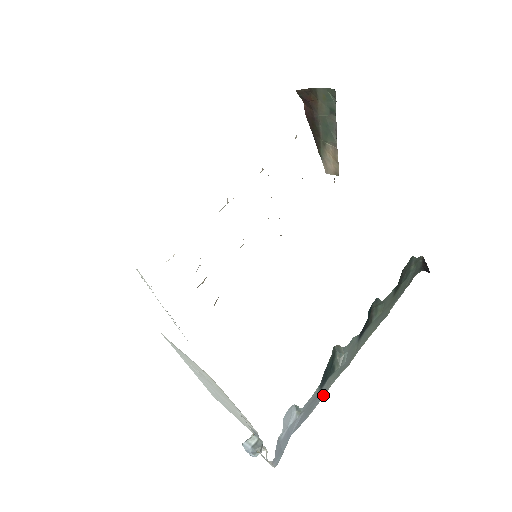
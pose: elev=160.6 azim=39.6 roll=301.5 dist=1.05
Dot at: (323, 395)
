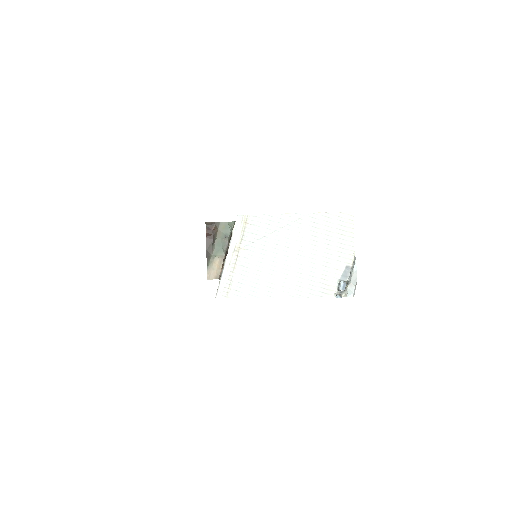
Dot at: occluded
